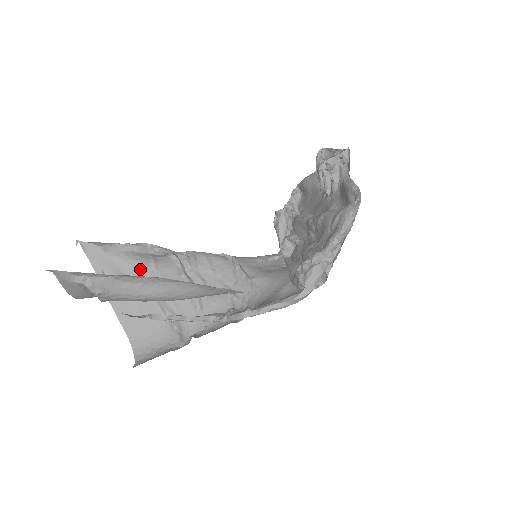
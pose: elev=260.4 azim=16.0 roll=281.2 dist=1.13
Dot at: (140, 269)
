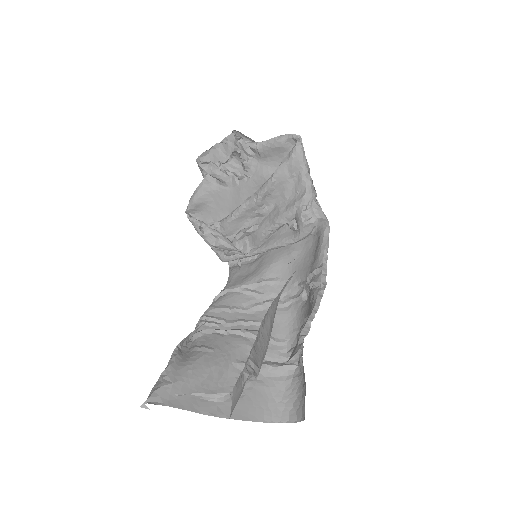
Dot at: (206, 362)
